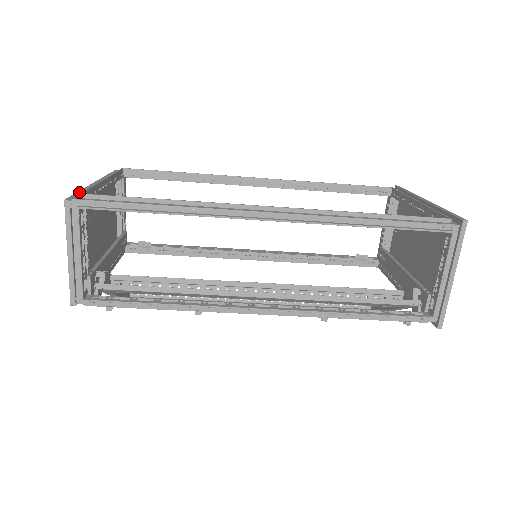
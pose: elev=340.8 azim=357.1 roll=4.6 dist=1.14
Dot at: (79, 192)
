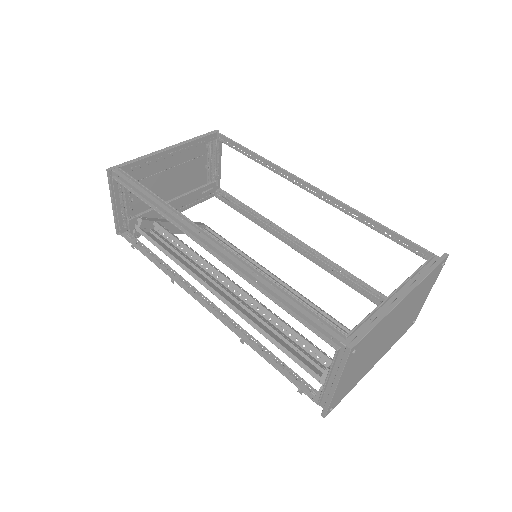
Dot at: (131, 161)
